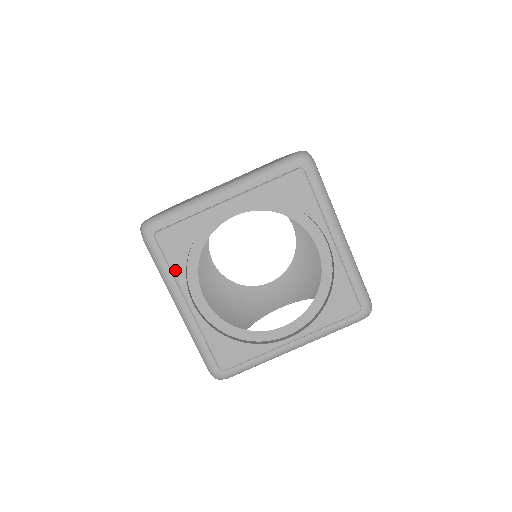
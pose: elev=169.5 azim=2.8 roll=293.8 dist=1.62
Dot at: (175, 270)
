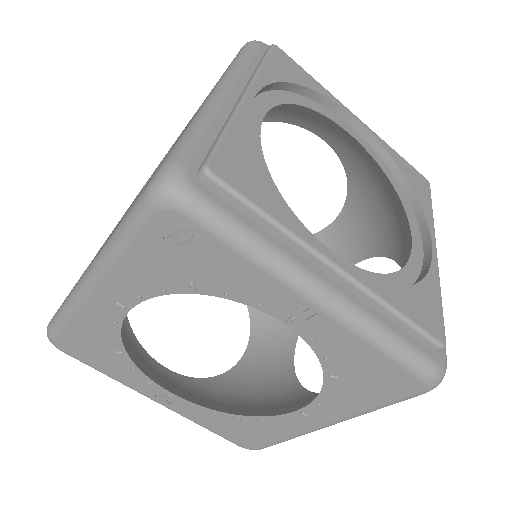
Dot at: (266, 69)
